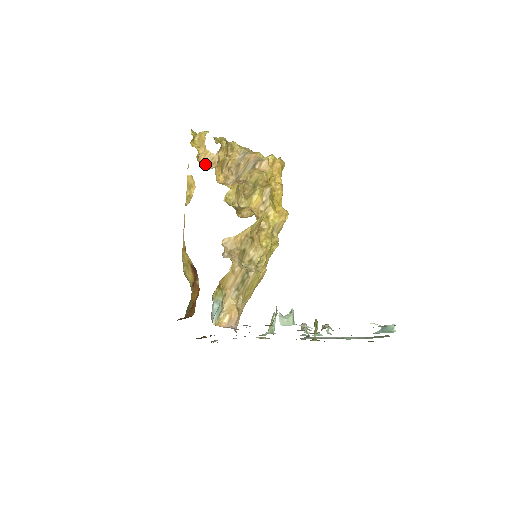
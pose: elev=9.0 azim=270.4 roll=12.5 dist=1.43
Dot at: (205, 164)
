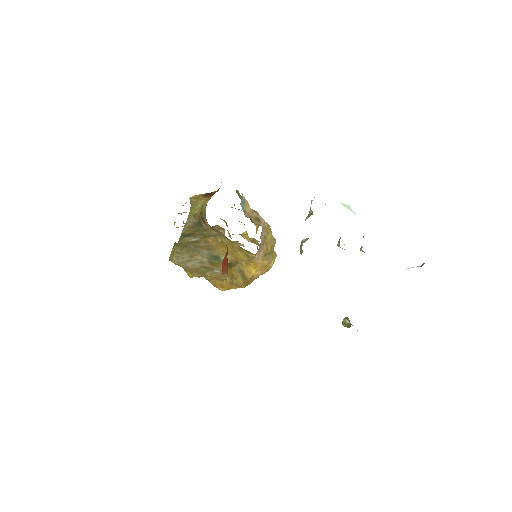
Dot at: occluded
